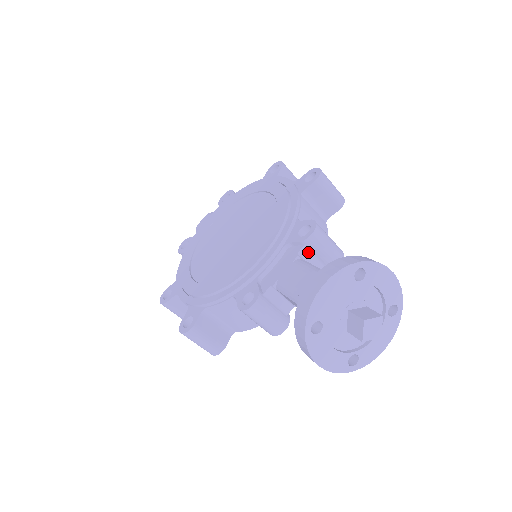
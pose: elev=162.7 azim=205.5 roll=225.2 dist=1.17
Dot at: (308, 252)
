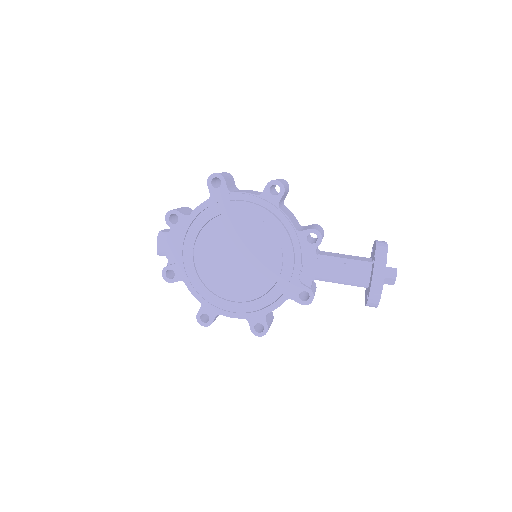
Dot at: occluded
